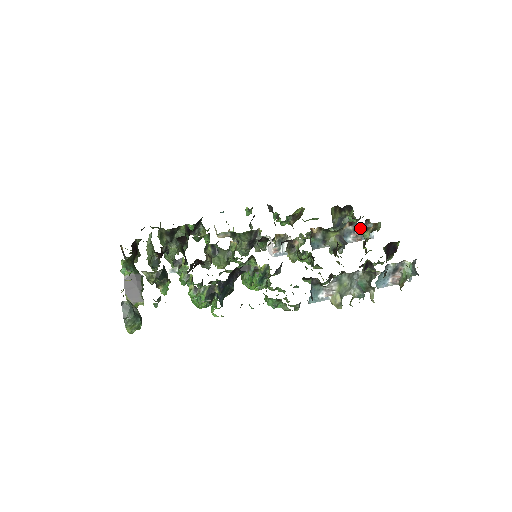
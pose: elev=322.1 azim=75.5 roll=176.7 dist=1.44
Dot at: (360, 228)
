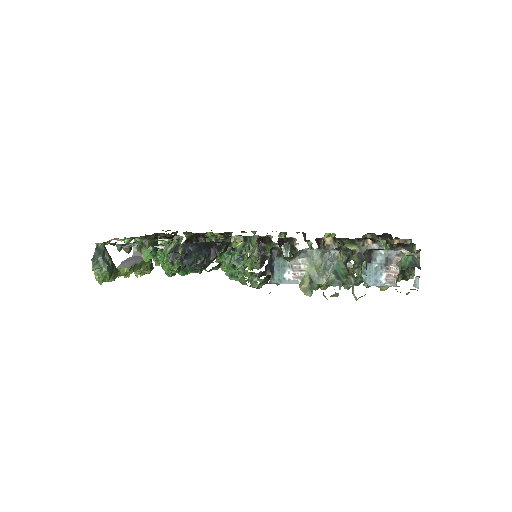
Dot at: (383, 244)
